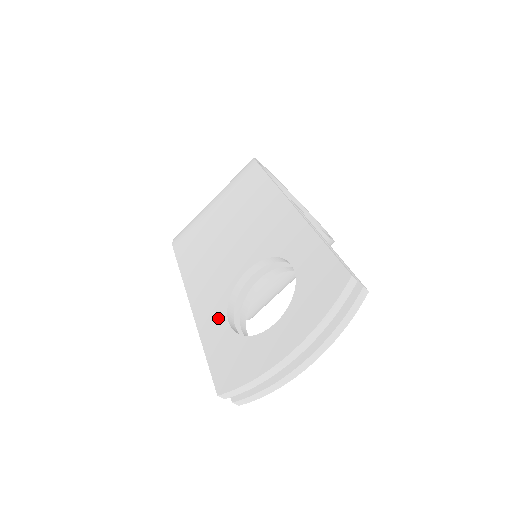
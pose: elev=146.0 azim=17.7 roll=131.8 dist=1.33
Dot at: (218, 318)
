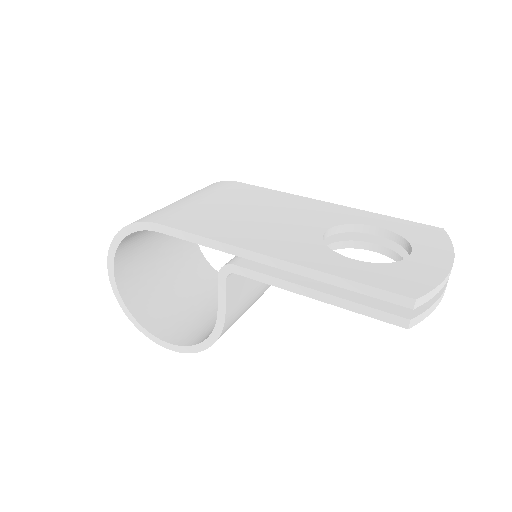
Dot at: (332, 258)
